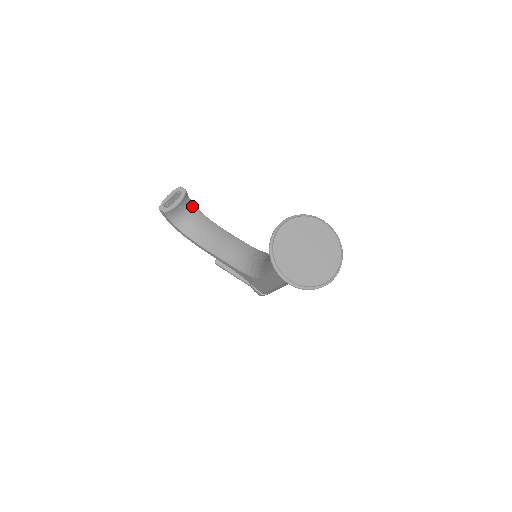
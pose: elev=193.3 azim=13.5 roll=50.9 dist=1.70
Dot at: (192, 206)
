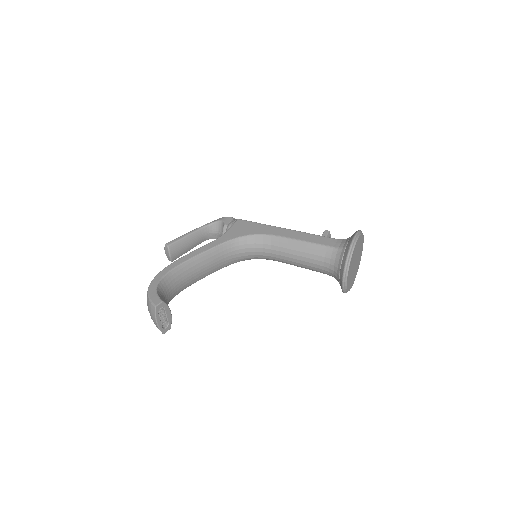
Dot at: (159, 290)
